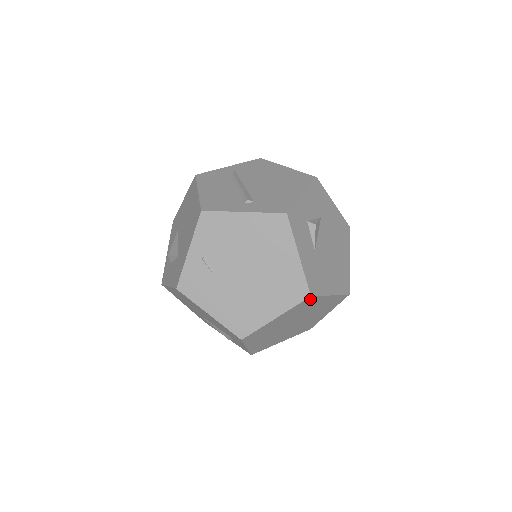
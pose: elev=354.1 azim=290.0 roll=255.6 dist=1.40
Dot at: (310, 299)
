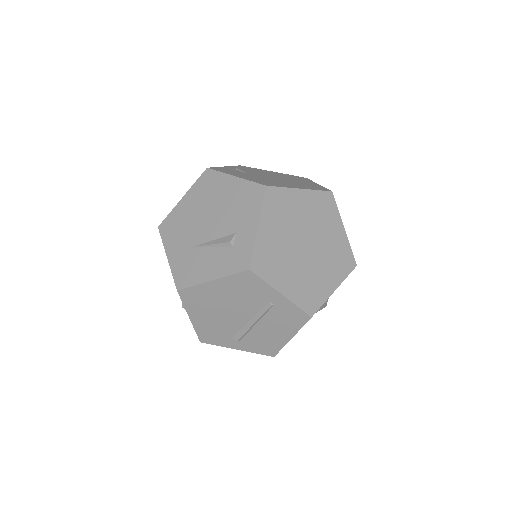
Dot at: (330, 199)
